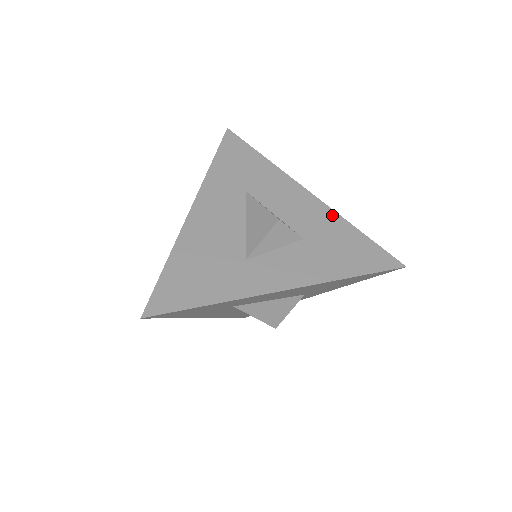
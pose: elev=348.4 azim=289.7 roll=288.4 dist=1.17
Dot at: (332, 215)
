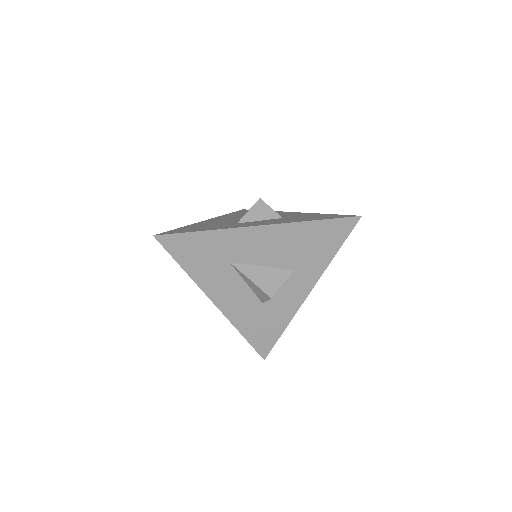
Dot at: (308, 213)
